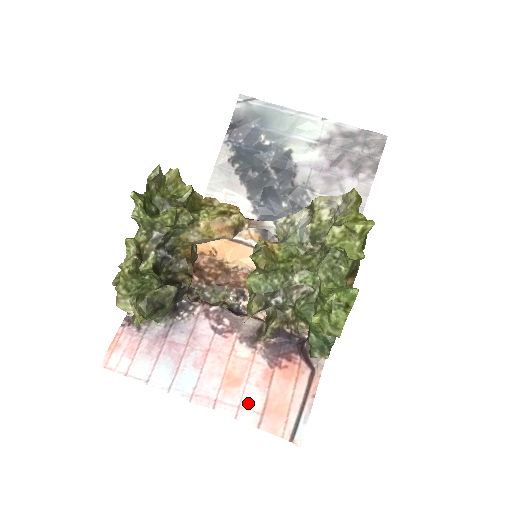
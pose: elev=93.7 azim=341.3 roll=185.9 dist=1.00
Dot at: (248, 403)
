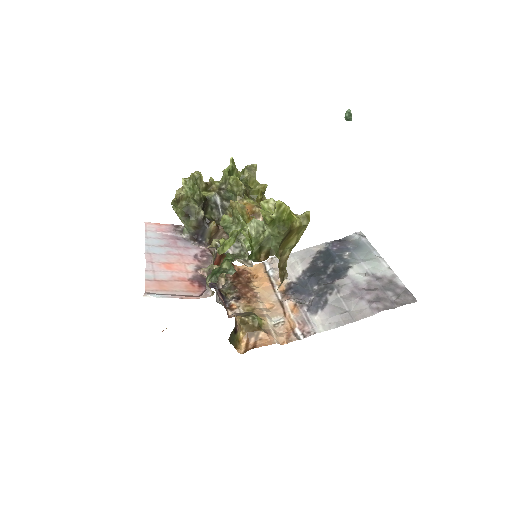
Dot at: (159, 274)
